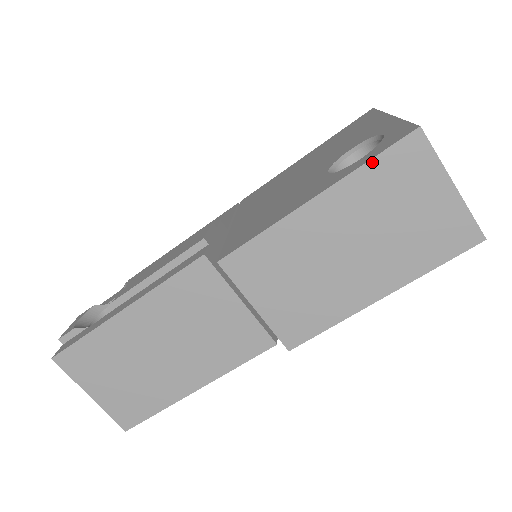
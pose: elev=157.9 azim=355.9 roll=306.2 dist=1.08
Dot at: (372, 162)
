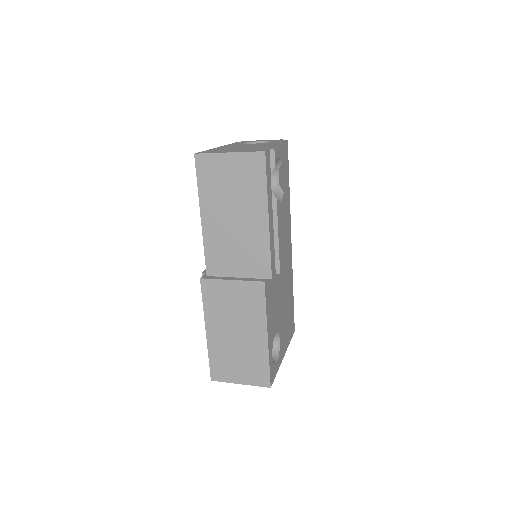
Dot at: (198, 182)
